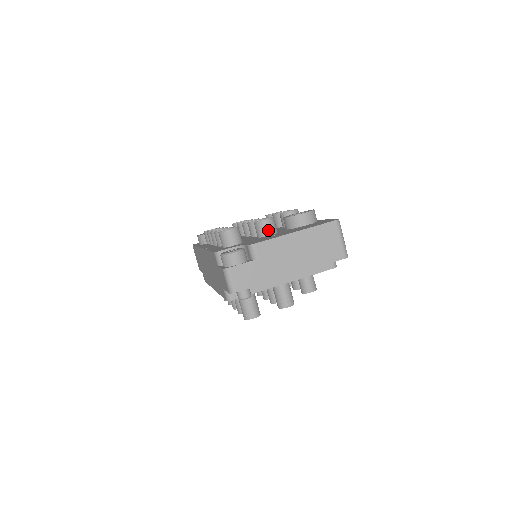
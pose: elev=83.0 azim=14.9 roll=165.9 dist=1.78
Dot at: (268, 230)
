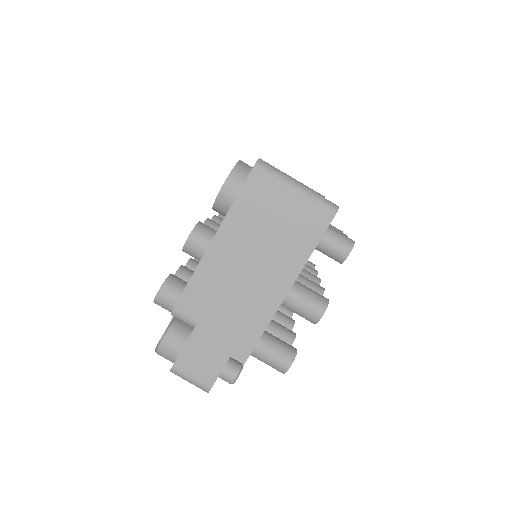
Dot at: (202, 249)
